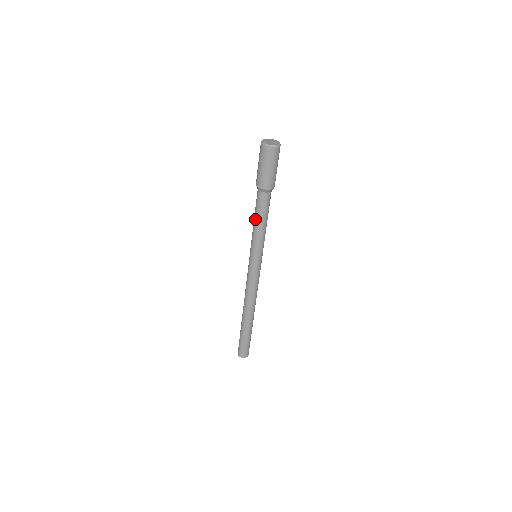
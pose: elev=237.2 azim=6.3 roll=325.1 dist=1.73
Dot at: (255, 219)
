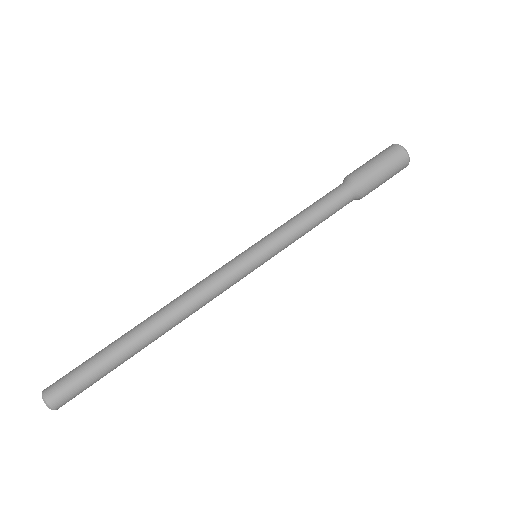
Dot at: (306, 208)
